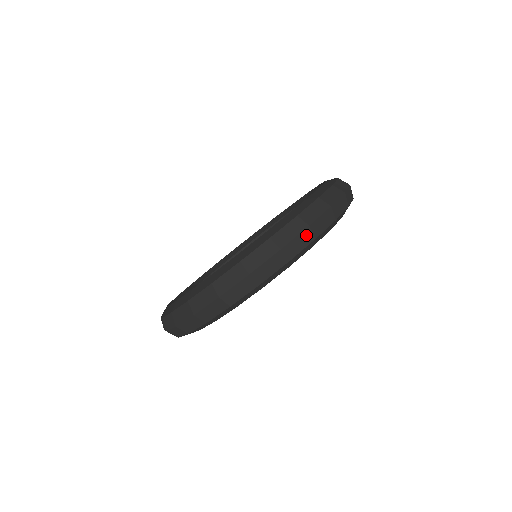
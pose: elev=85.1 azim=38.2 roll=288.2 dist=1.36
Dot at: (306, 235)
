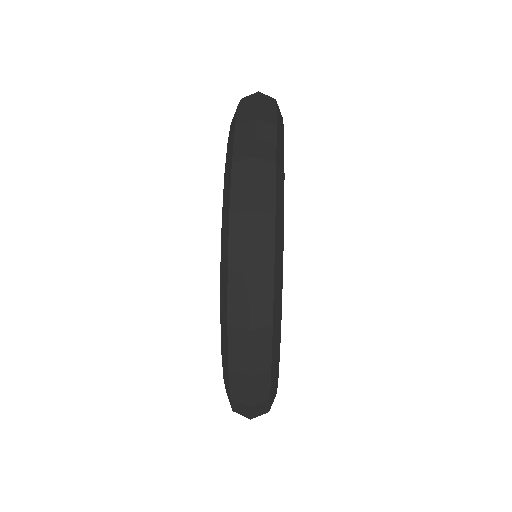
Dot at: occluded
